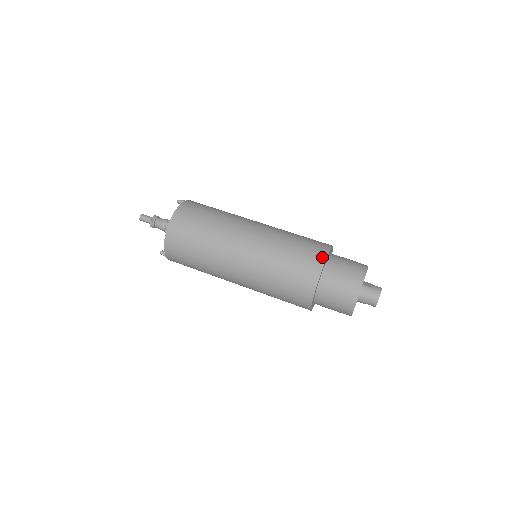
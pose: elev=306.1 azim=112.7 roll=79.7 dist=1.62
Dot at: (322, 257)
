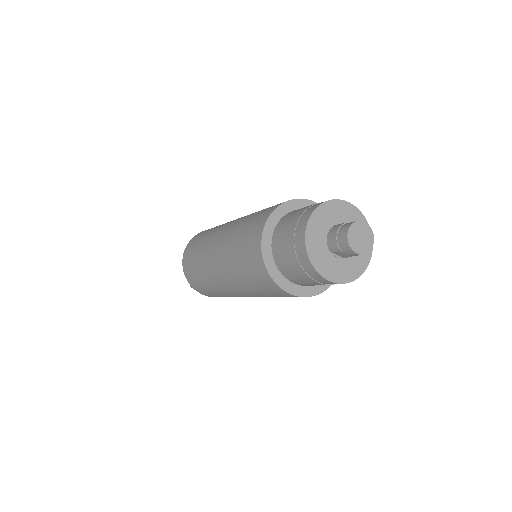
Dot at: (290, 200)
